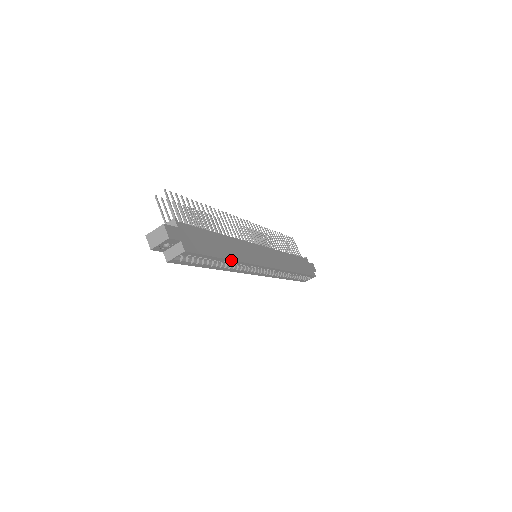
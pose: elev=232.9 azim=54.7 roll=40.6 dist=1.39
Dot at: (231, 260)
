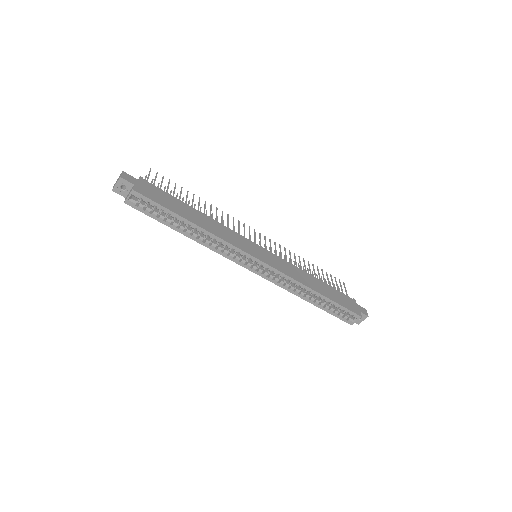
Dot at: (197, 225)
